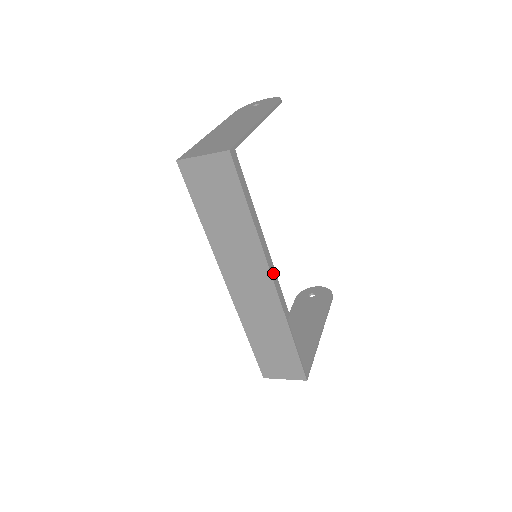
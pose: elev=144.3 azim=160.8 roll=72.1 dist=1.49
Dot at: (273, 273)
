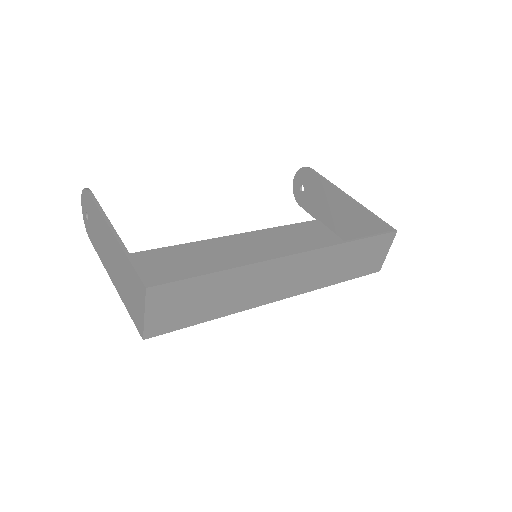
Dot at: (273, 232)
